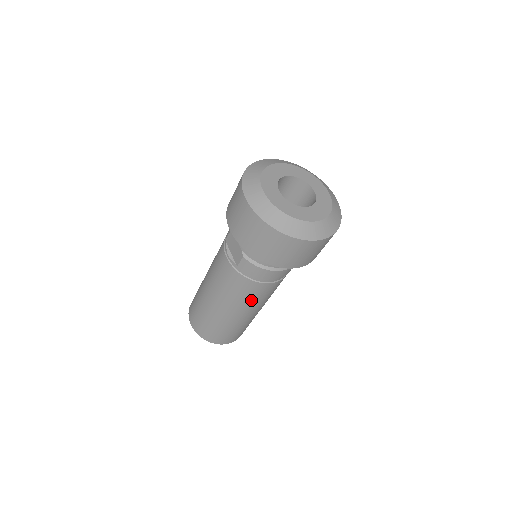
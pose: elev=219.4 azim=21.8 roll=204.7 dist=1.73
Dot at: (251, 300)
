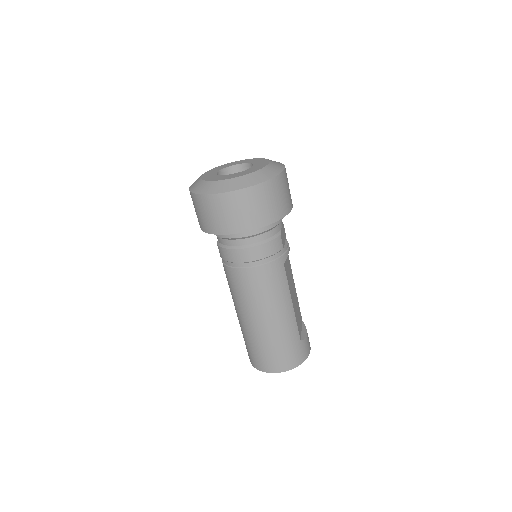
Dot at: (248, 296)
